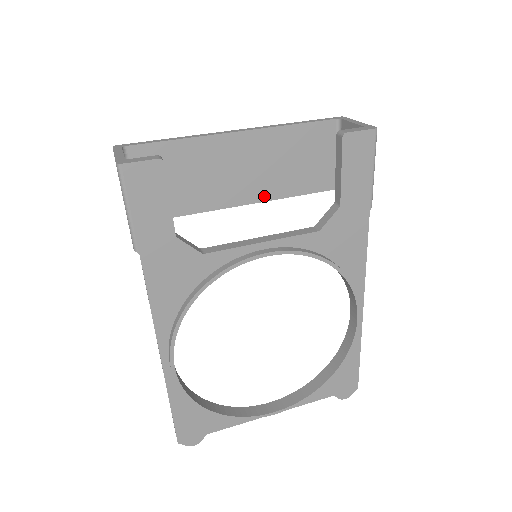
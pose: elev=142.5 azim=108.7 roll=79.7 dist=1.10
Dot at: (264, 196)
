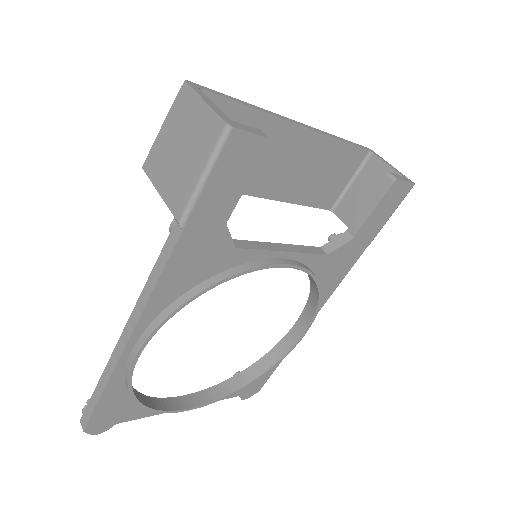
Dot at: (280, 195)
